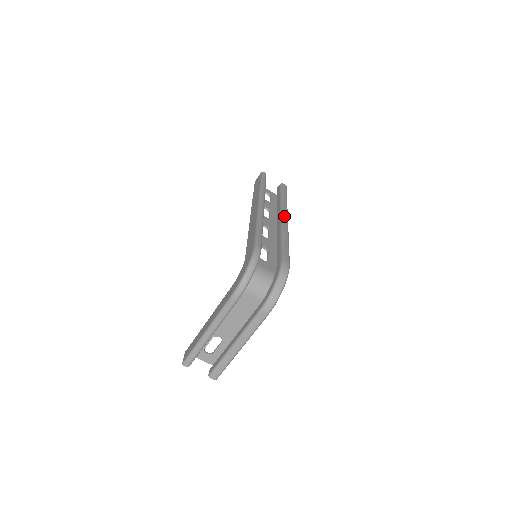
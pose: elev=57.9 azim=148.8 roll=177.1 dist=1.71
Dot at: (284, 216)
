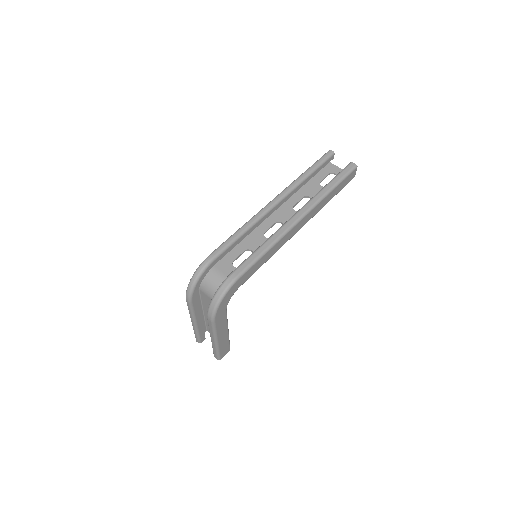
Dot at: (298, 213)
